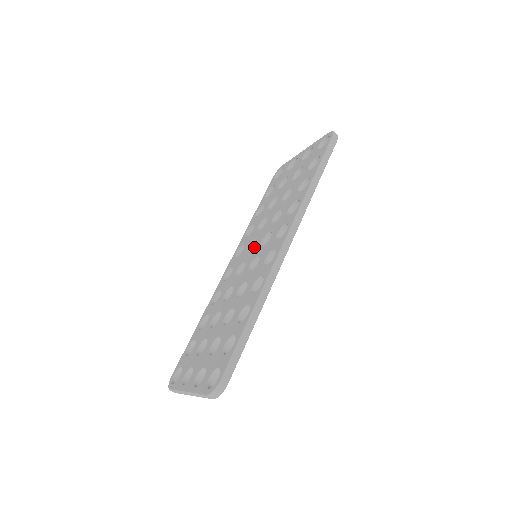
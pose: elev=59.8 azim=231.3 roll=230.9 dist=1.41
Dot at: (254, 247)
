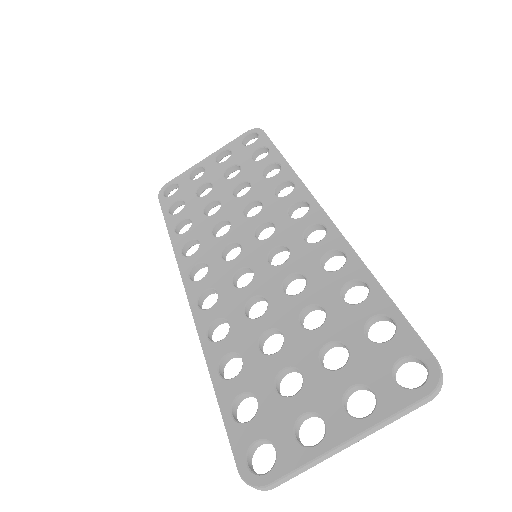
Dot at: (243, 248)
